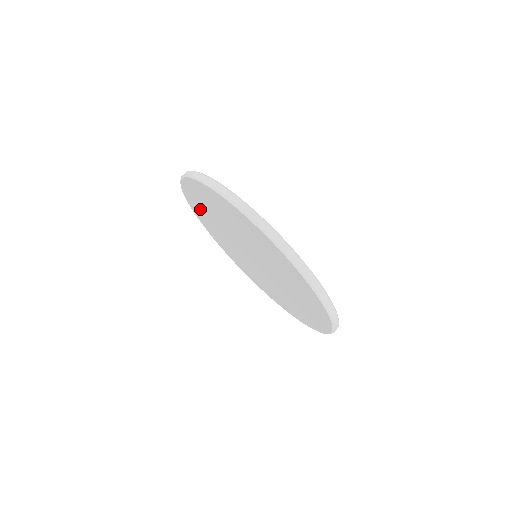
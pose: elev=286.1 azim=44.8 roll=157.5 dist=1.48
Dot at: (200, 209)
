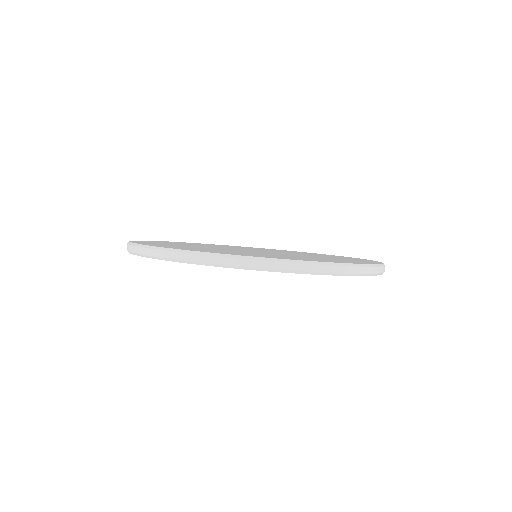
Dot at: occluded
